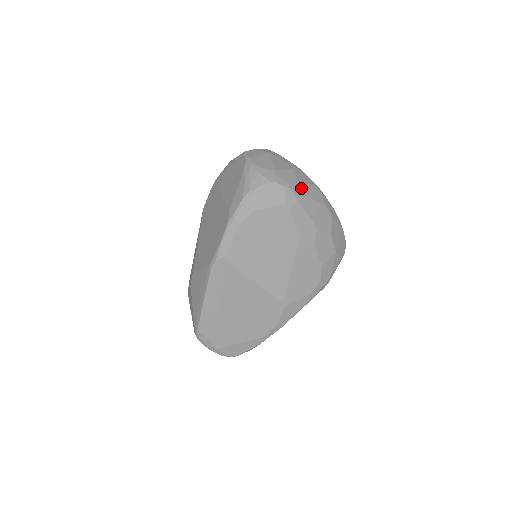
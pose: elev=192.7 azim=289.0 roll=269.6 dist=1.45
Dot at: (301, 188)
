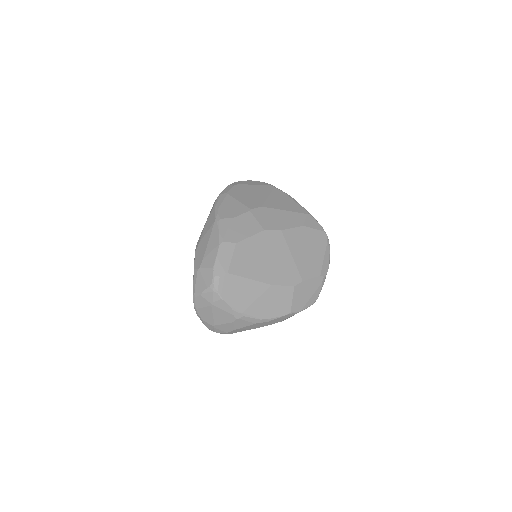
Dot at: (239, 330)
